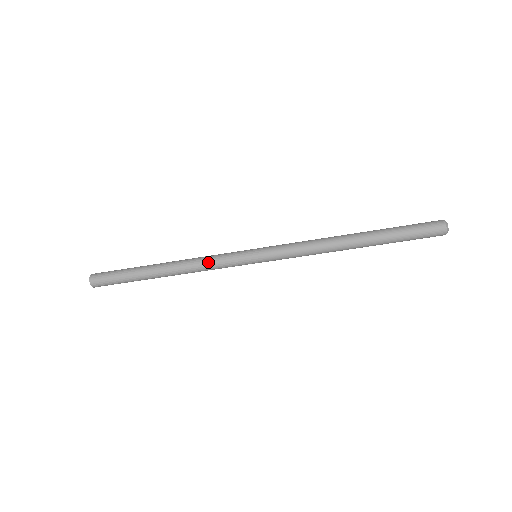
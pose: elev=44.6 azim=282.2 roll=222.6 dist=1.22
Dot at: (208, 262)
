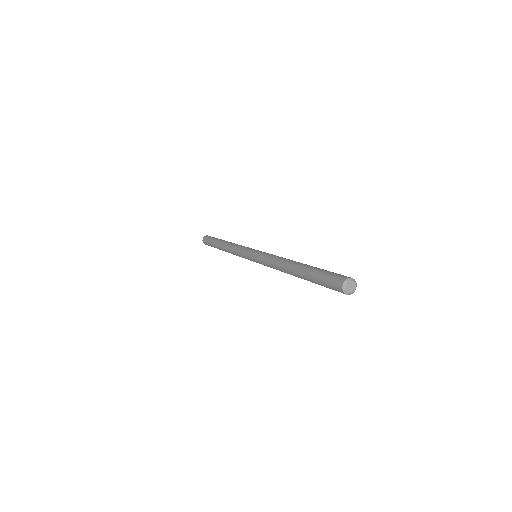
Dot at: occluded
